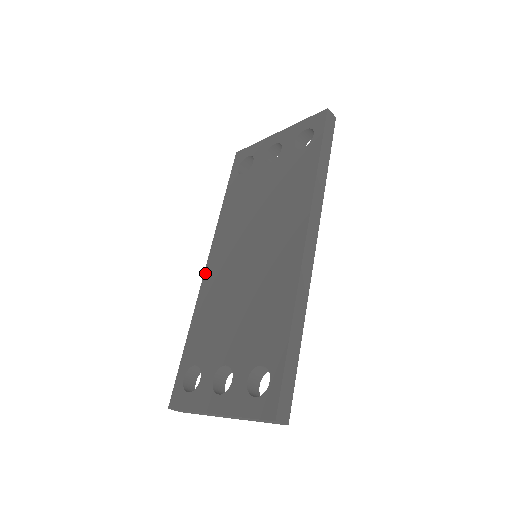
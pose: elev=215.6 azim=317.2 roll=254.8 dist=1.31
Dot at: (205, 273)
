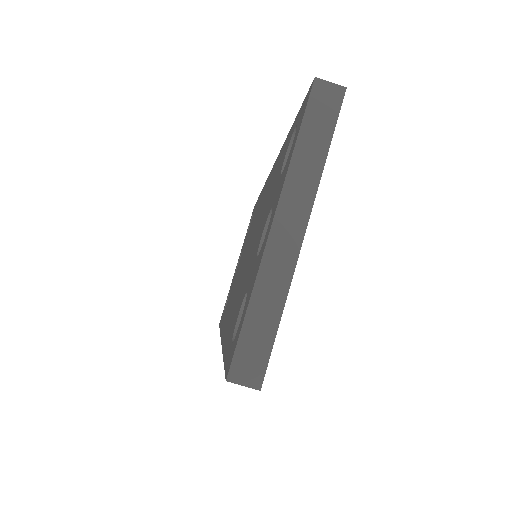
Dot at: occluded
